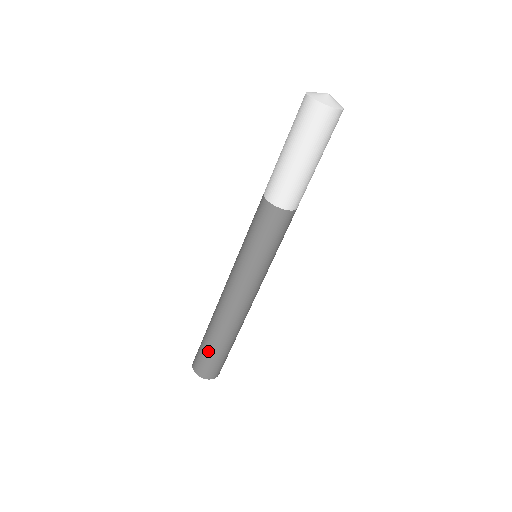
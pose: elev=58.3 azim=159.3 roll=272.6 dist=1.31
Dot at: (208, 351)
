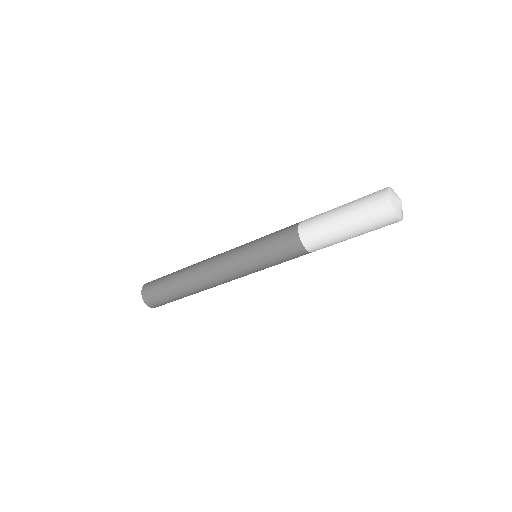
Dot at: (173, 299)
